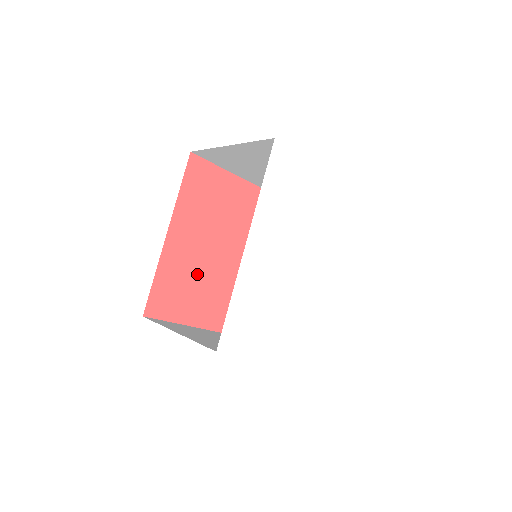
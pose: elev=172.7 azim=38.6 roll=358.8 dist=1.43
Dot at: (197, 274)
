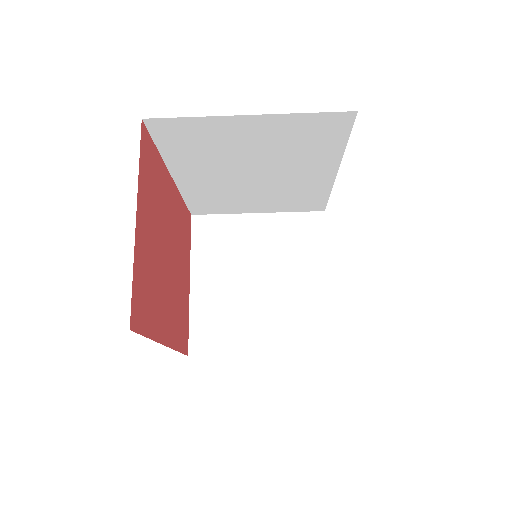
Dot at: (160, 222)
